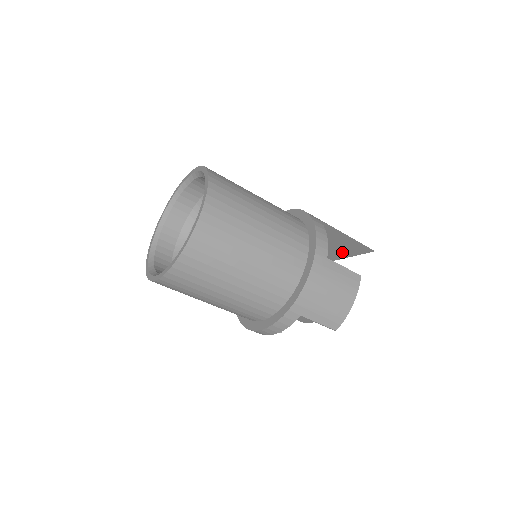
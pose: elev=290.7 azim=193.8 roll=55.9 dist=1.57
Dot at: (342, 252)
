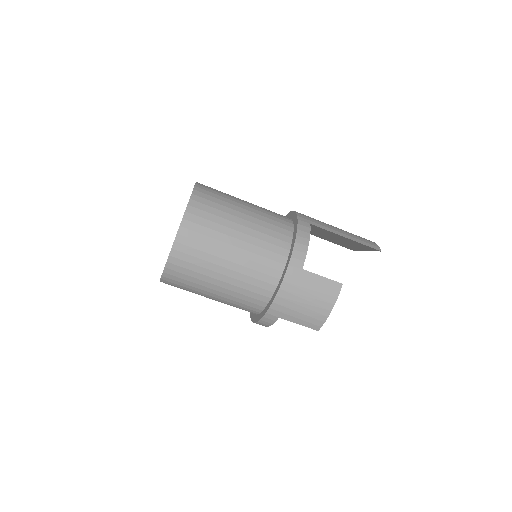
Dot at: (356, 247)
